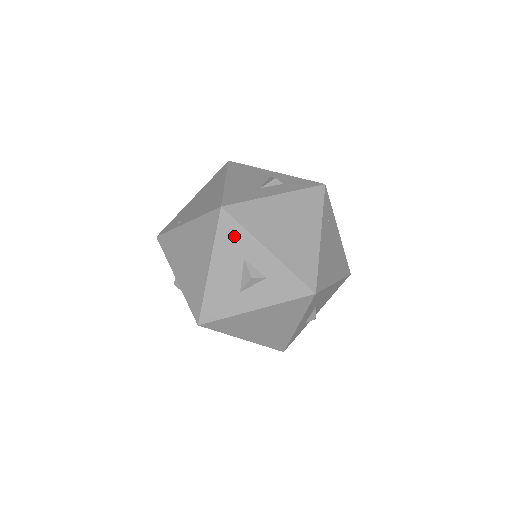
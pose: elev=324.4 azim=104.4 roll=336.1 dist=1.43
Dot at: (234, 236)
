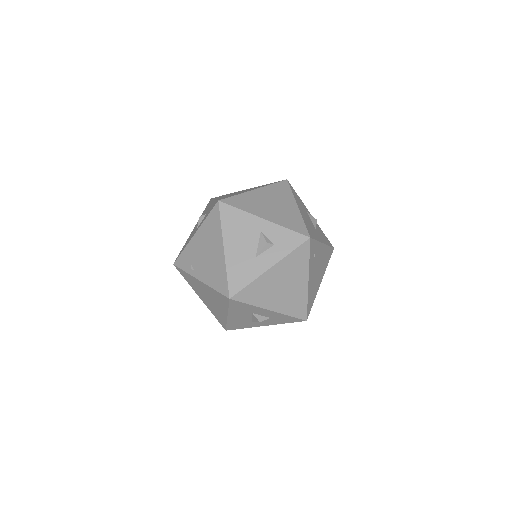
Dot at: (243, 307)
